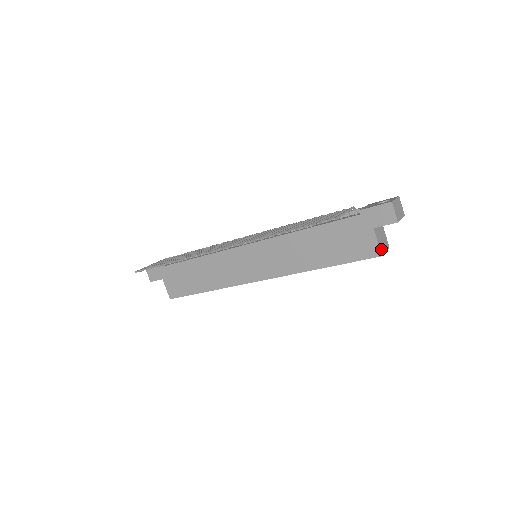
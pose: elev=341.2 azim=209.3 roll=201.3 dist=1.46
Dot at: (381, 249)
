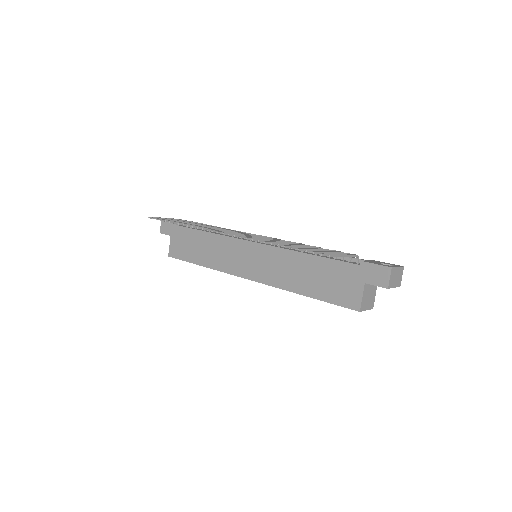
Dot at: (363, 305)
